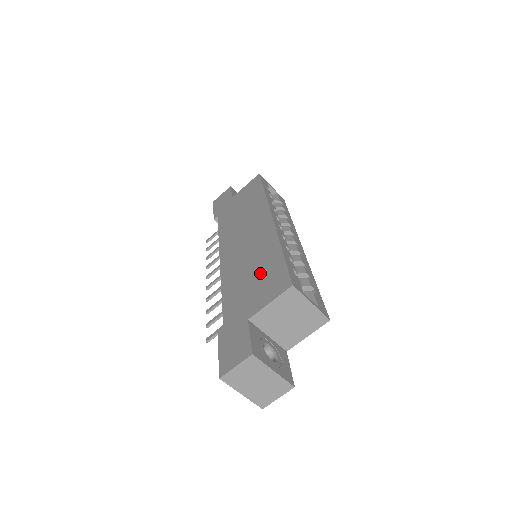
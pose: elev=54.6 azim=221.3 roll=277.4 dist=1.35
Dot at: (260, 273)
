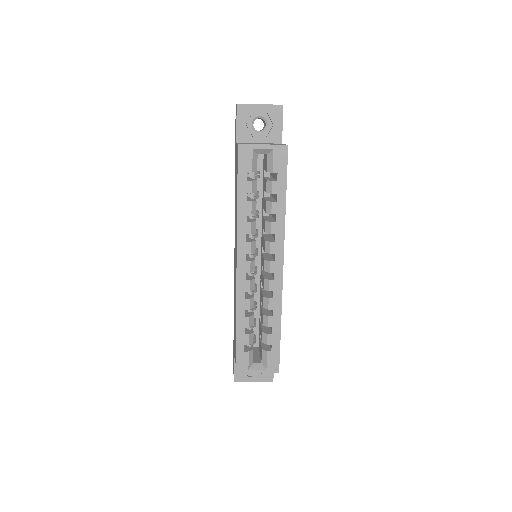
Dot at: occluded
